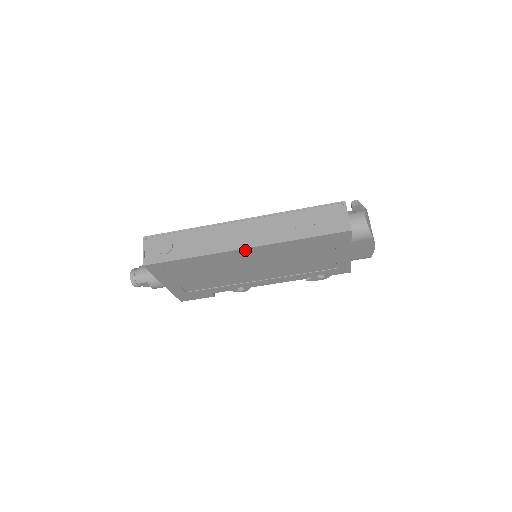
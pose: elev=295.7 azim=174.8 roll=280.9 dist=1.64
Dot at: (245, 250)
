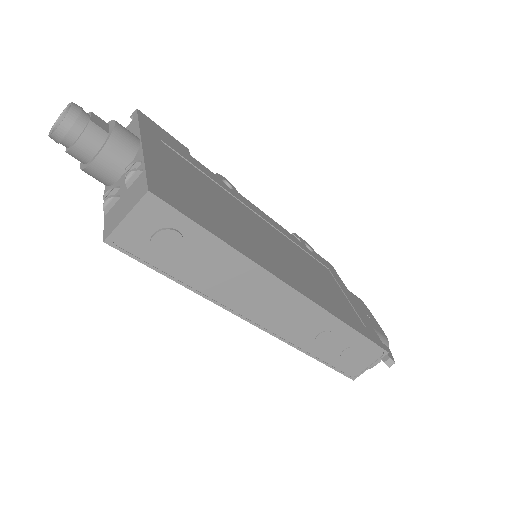
Dot at: (256, 322)
